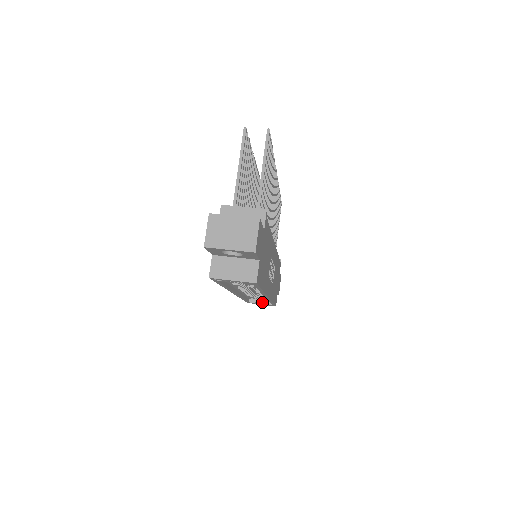
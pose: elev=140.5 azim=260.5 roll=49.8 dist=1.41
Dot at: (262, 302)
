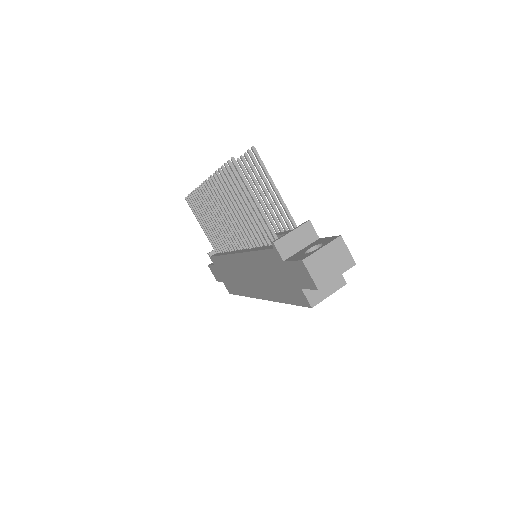
Dot at: occluded
